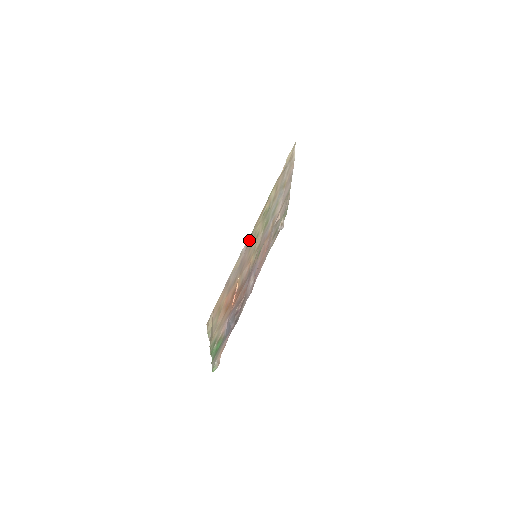
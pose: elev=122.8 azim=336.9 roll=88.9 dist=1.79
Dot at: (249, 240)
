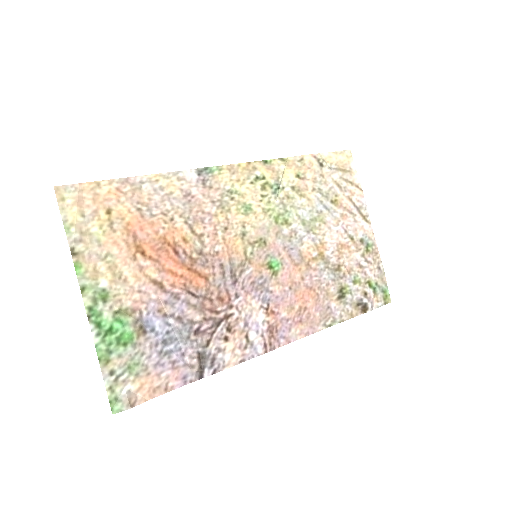
Dot at: (208, 178)
